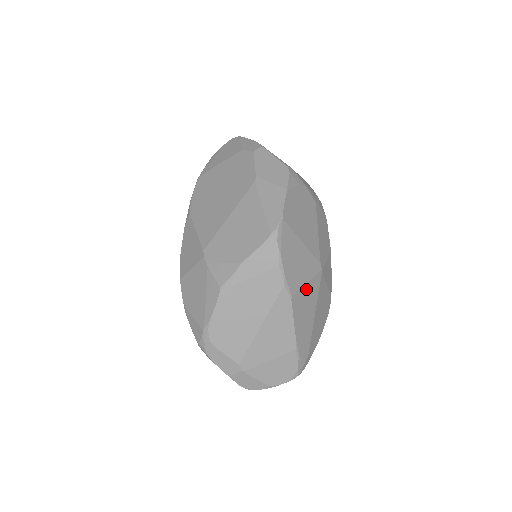
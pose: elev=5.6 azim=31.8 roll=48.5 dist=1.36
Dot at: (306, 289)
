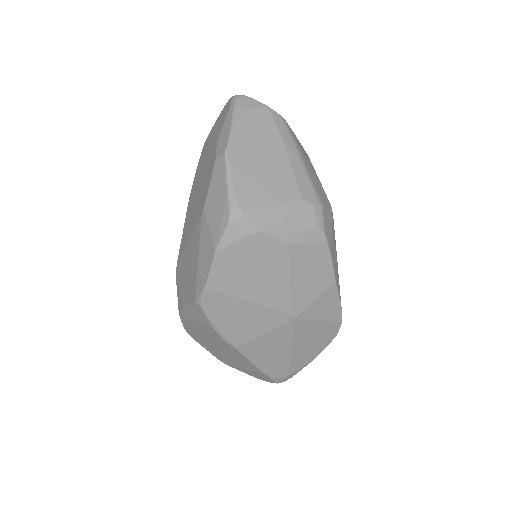
Dot at: (265, 337)
